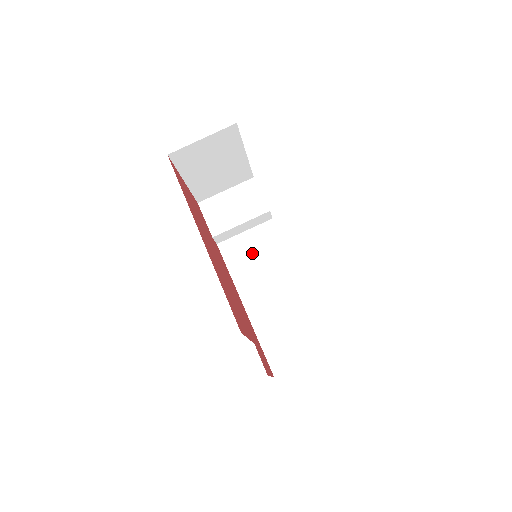
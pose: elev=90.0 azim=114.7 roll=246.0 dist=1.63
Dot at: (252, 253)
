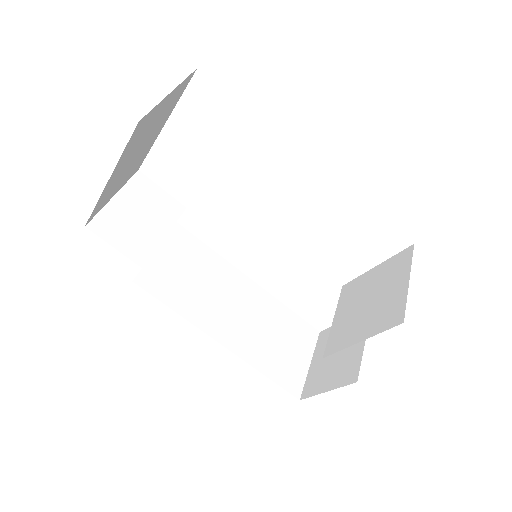
Dot at: (183, 273)
